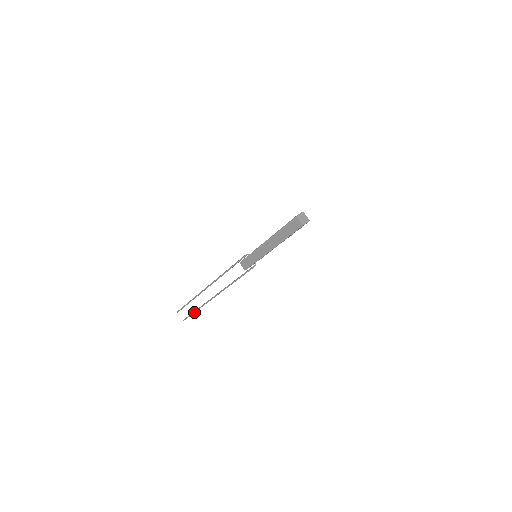
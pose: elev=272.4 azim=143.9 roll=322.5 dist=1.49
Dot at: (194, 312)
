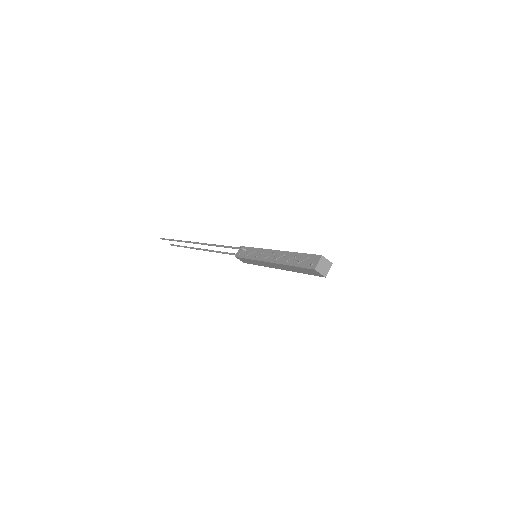
Dot at: occluded
